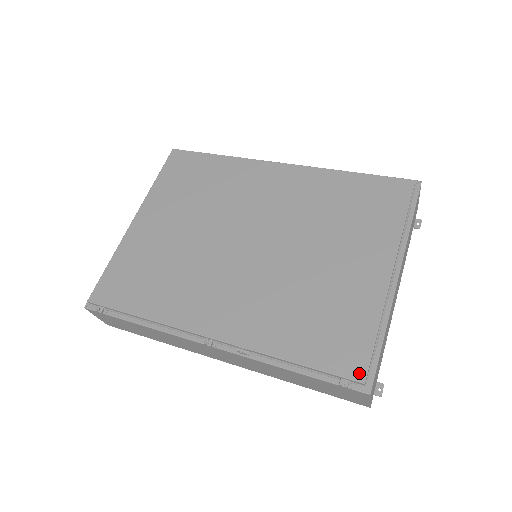
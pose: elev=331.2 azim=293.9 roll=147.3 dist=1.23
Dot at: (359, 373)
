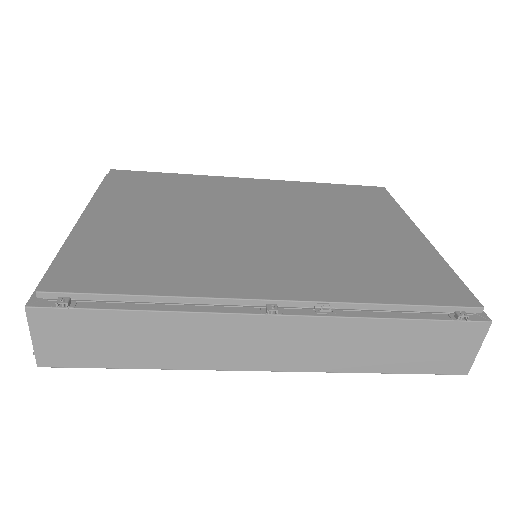
Dot at: (471, 300)
